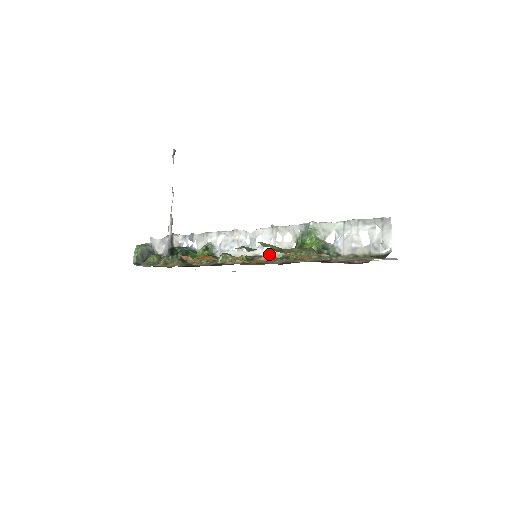
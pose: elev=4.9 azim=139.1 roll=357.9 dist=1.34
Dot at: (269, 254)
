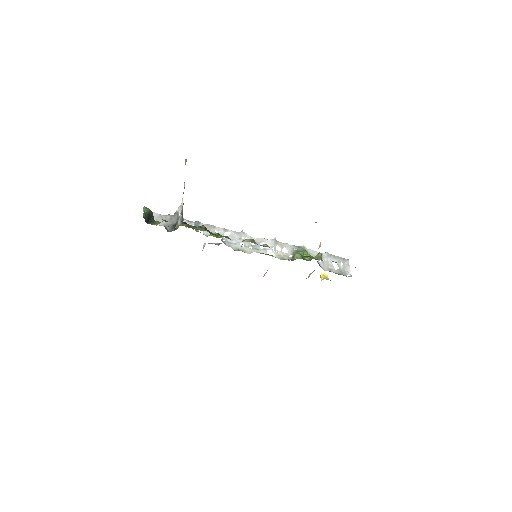
Dot at: (272, 256)
